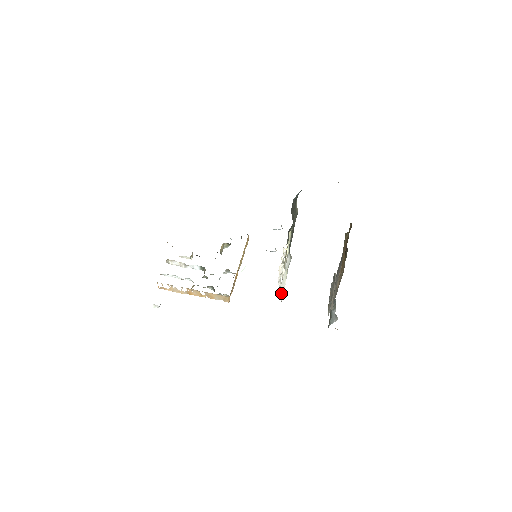
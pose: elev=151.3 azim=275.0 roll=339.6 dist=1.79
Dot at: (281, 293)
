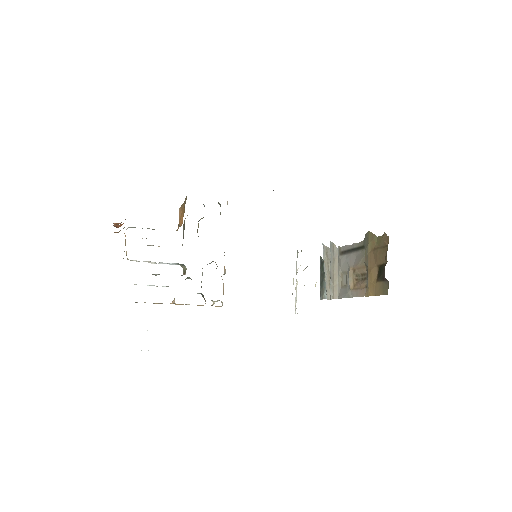
Dot at: (295, 311)
